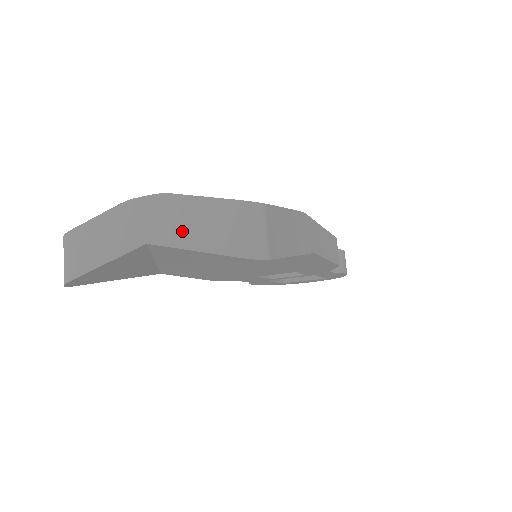
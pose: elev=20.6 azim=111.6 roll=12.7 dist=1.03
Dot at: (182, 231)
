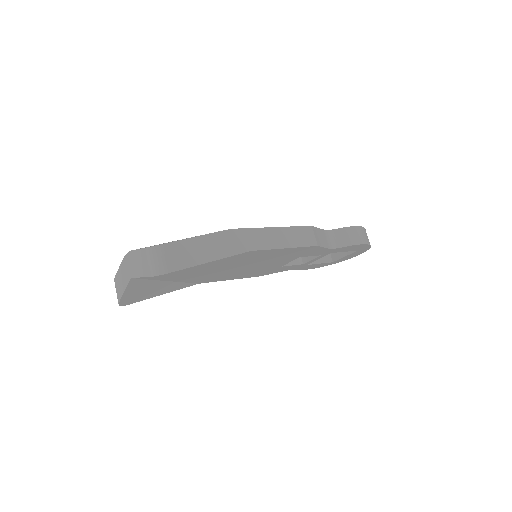
Dot at: (137, 268)
